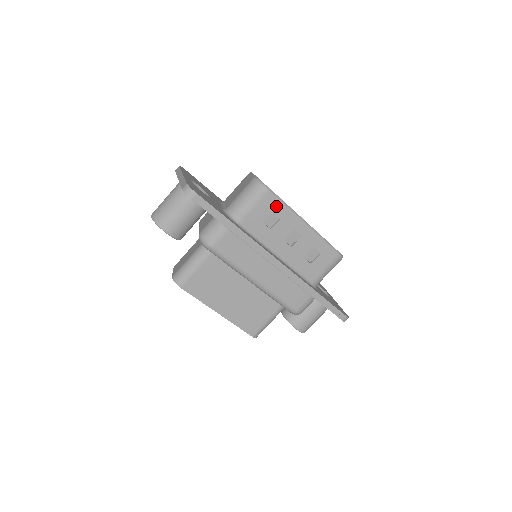
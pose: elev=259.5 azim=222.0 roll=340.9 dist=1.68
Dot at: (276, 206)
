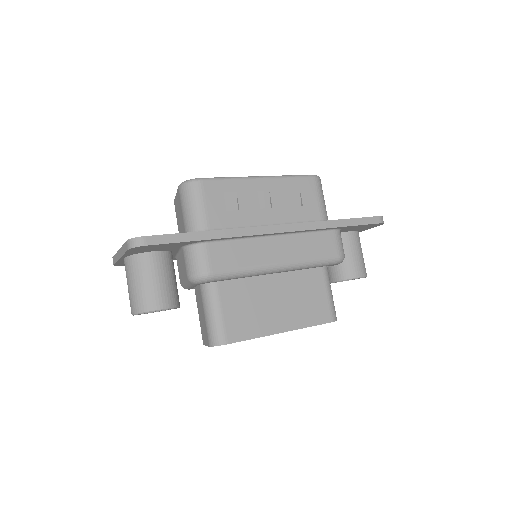
Dot at: (221, 186)
